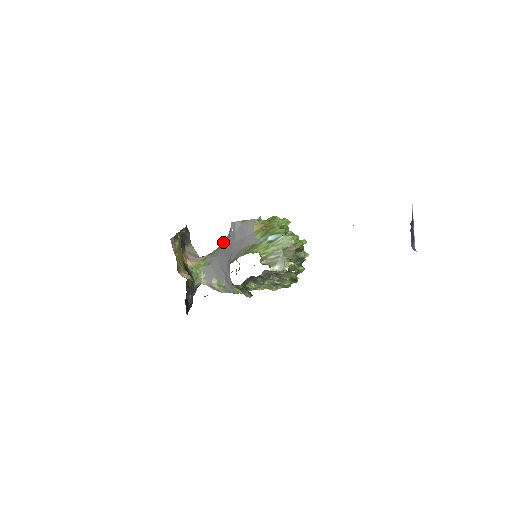
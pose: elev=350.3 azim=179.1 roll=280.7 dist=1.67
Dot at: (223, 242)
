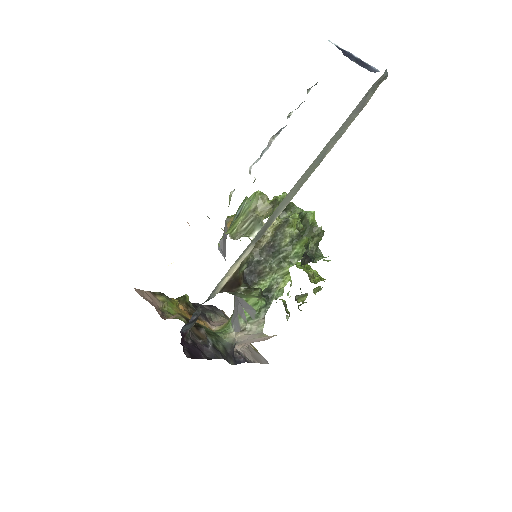
Dot at: occluded
